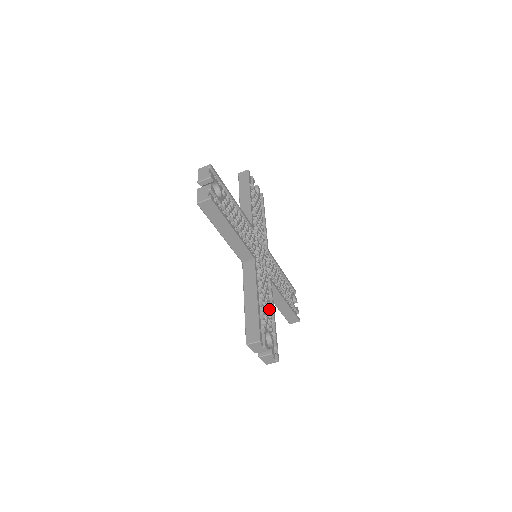
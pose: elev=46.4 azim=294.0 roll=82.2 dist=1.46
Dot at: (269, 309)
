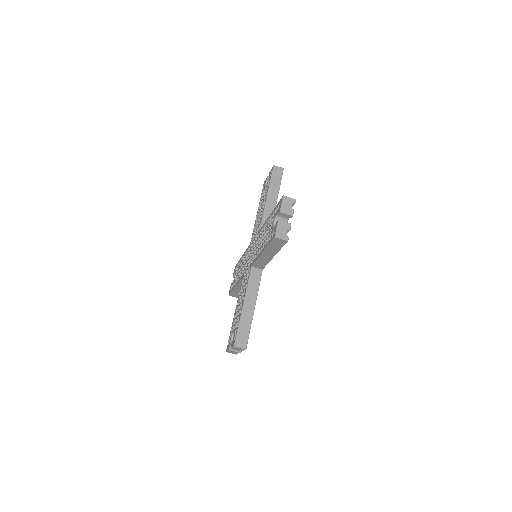
Dot at: occluded
